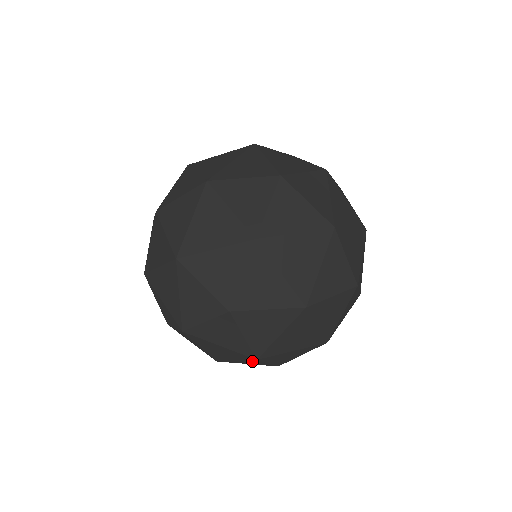
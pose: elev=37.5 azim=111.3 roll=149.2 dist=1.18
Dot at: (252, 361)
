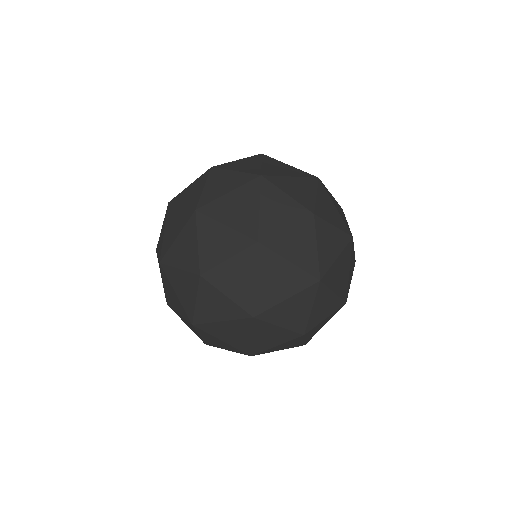
Dot at: (262, 329)
